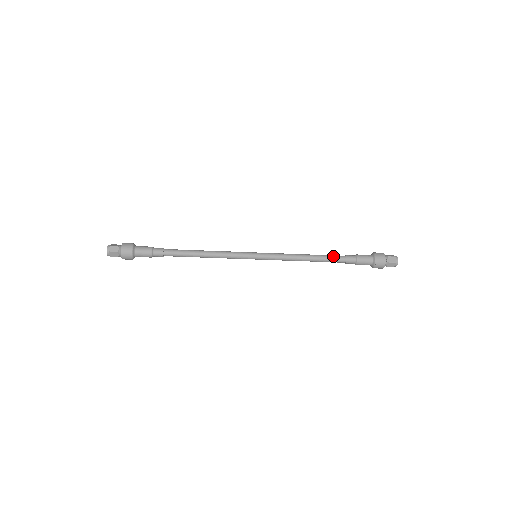
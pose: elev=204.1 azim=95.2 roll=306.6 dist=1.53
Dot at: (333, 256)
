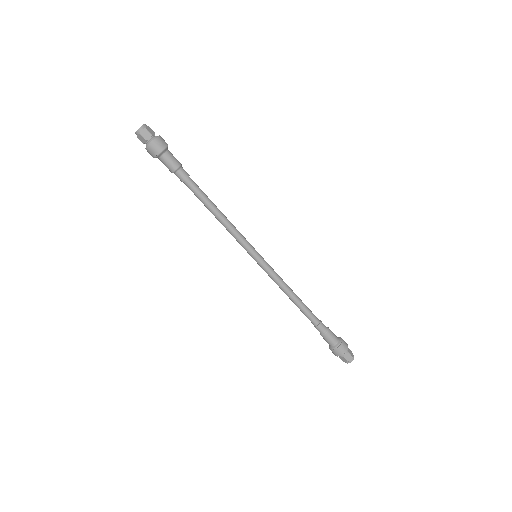
Dot at: occluded
